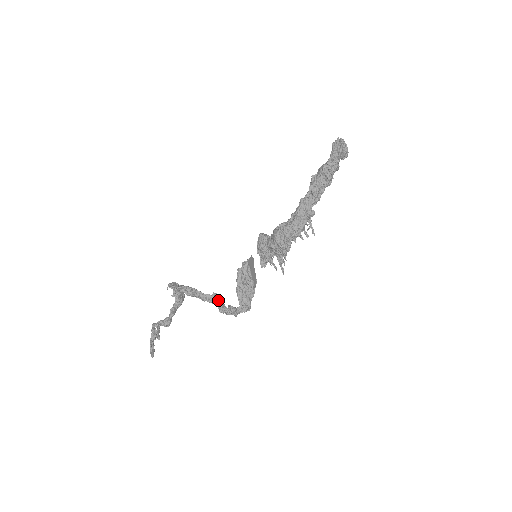
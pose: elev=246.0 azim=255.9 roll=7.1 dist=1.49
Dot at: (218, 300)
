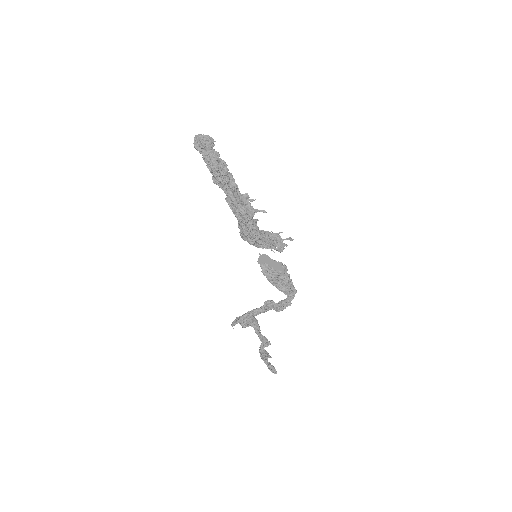
Dot at: (270, 305)
